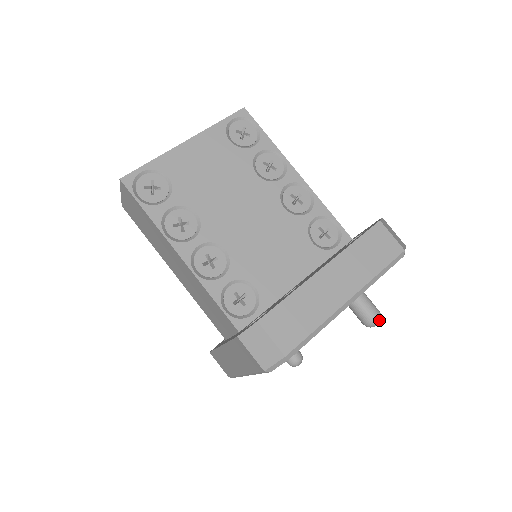
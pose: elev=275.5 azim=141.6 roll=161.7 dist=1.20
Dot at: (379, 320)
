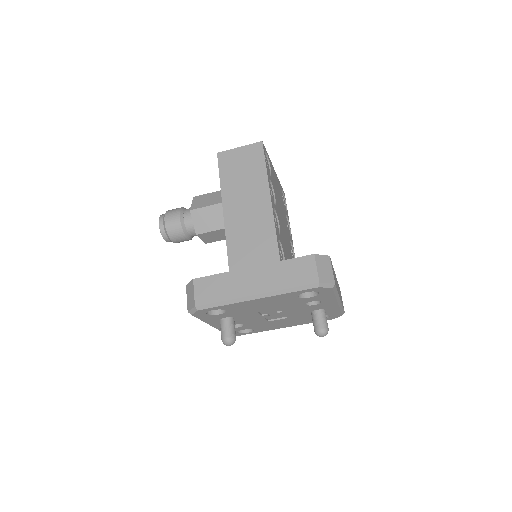
Dot at: occluded
